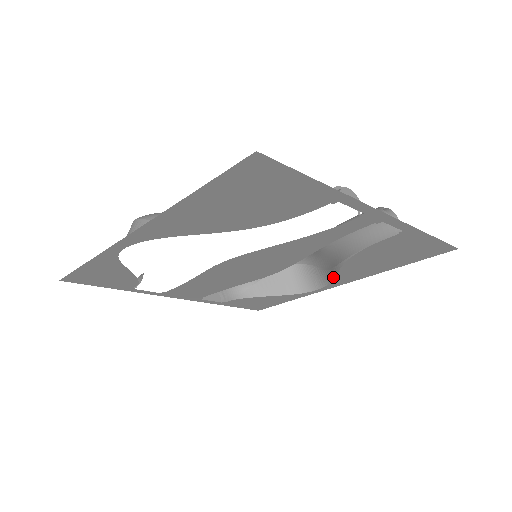
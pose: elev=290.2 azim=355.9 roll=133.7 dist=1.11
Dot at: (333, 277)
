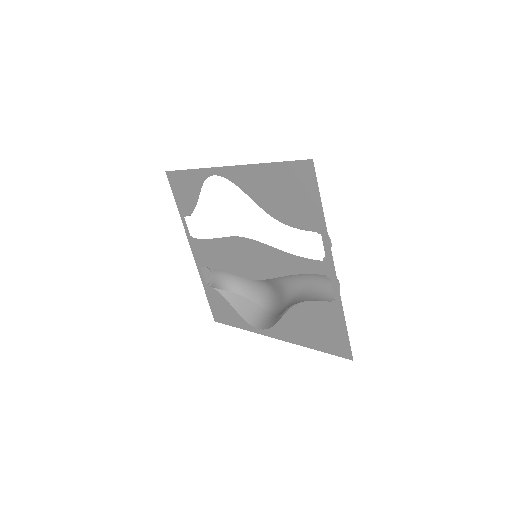
Dot at: (276, 322)
